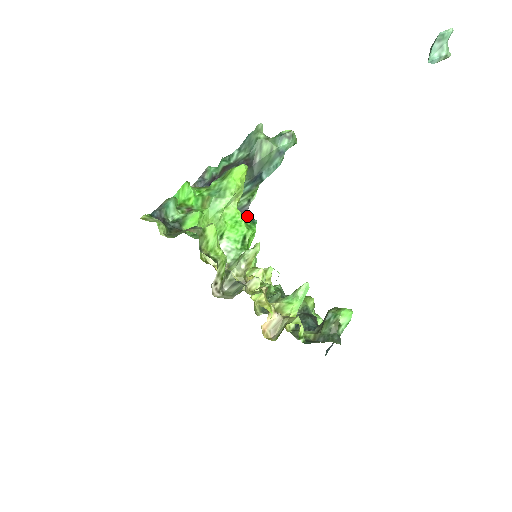
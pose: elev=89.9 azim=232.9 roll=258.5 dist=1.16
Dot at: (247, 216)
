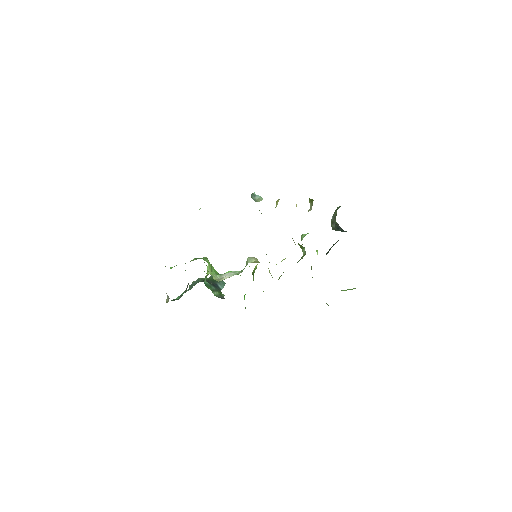
Dot at: occluded
